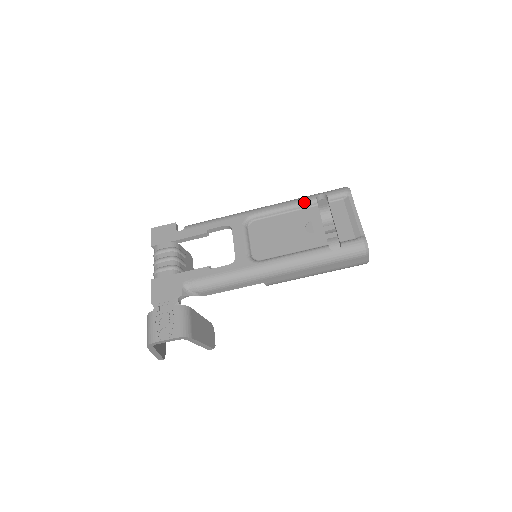
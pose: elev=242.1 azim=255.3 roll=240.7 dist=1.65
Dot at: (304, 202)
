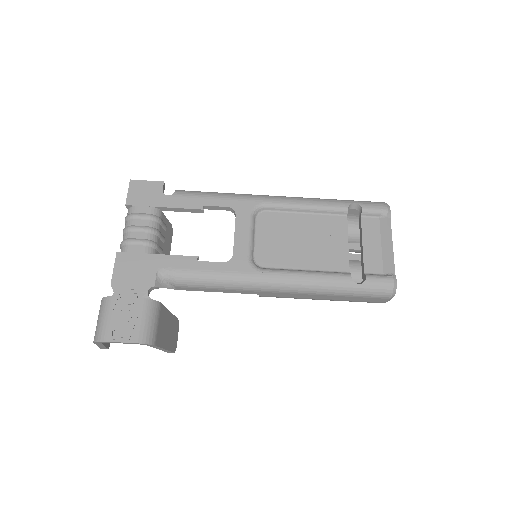
Dot at: (333, 207)
